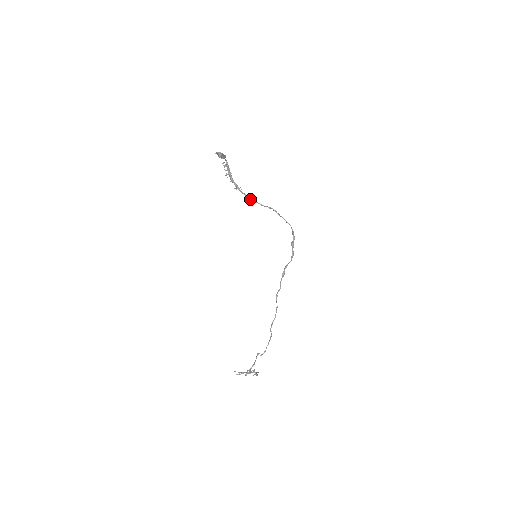
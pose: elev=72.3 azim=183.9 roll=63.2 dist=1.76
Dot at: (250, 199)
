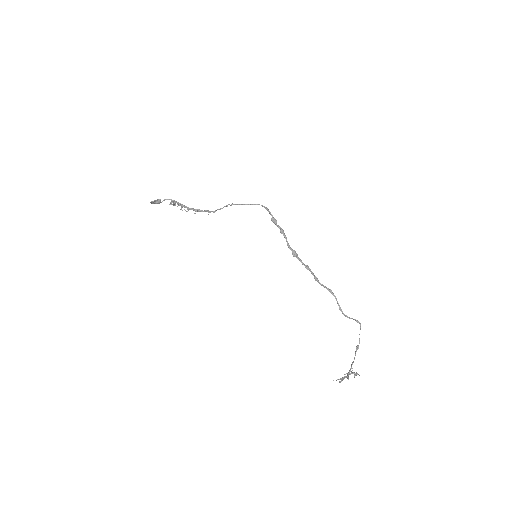
Dot at: (211, 211)
